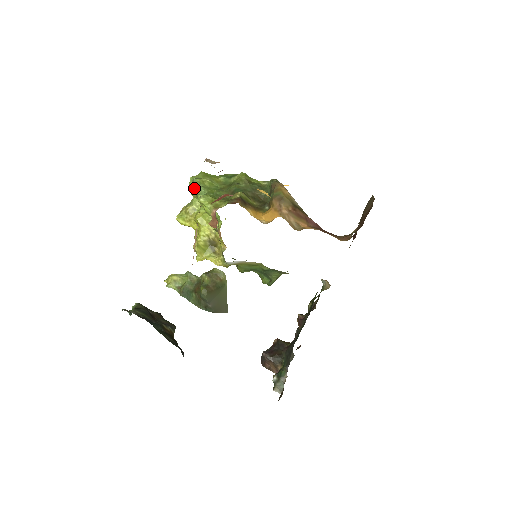
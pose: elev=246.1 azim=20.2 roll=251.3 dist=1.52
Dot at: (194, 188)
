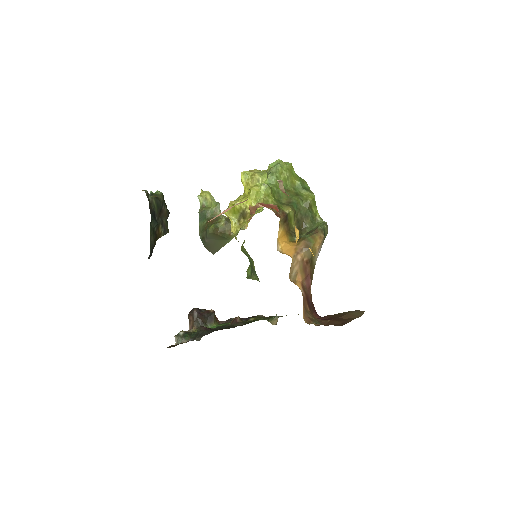
Dot at: (271, 170)
